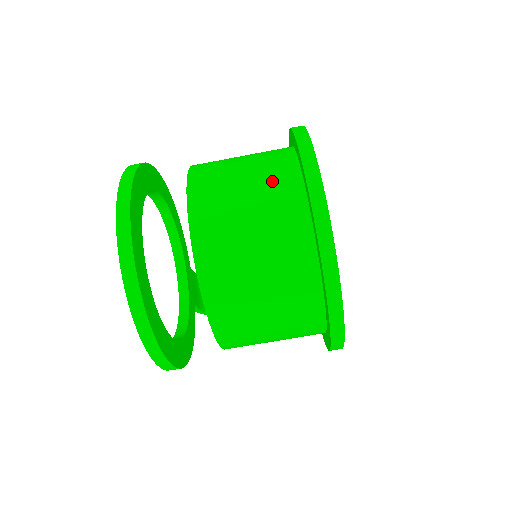
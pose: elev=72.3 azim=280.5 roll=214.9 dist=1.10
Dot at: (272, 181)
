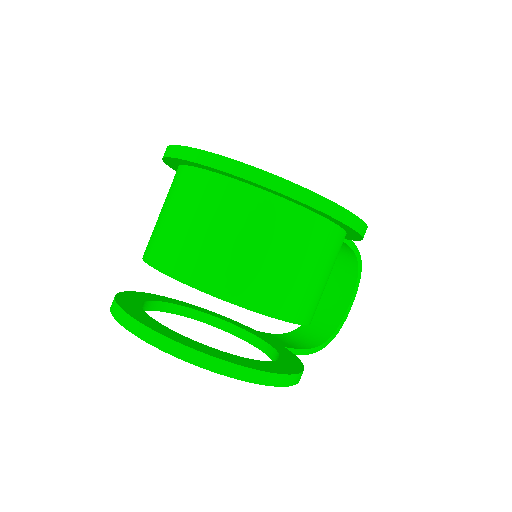
Dot at: (174, 190)
